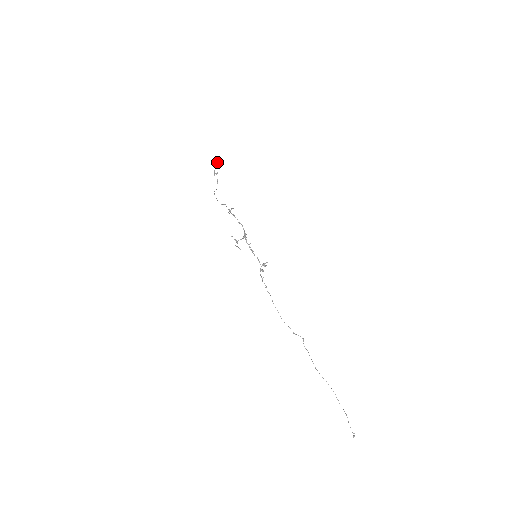
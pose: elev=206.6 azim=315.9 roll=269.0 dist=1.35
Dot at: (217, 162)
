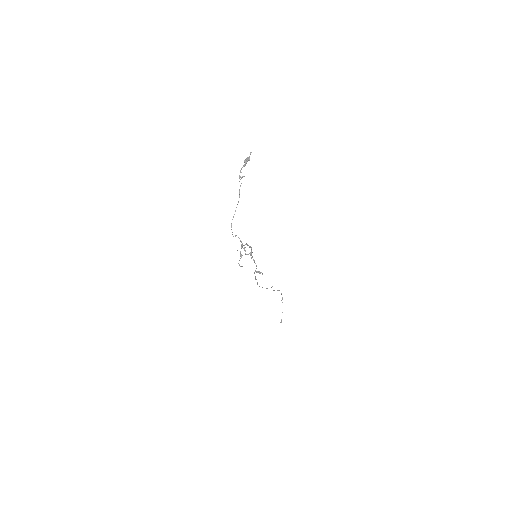
Dot at: (248, 158)
